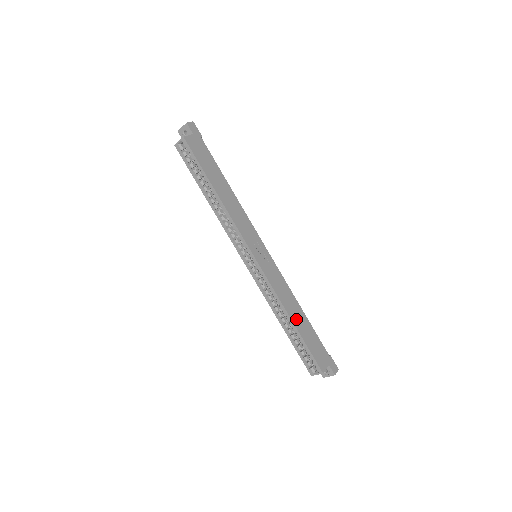
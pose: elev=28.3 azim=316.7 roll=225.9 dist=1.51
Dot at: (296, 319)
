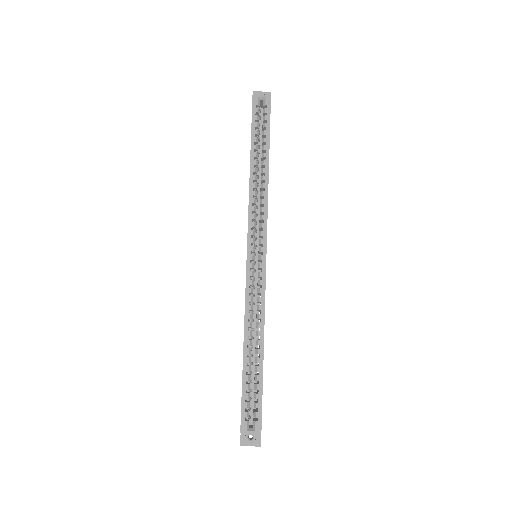
Dot at: occluded
